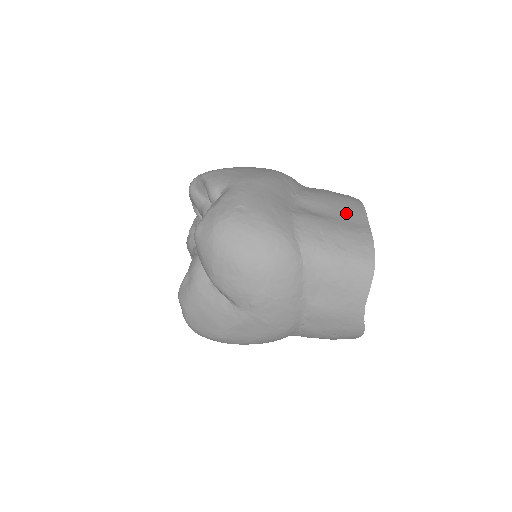
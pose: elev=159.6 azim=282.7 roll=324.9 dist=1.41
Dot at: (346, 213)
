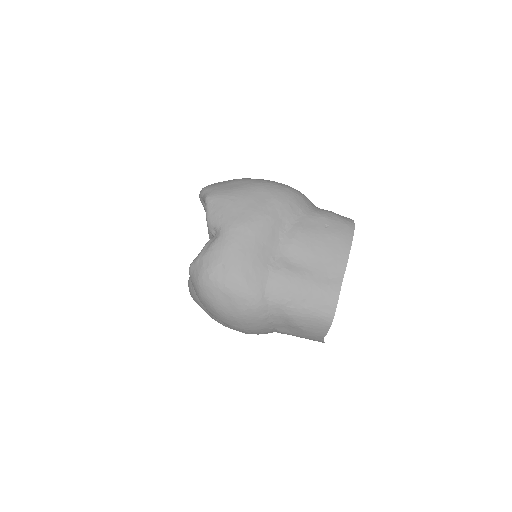
Dot at: (325, 263)
